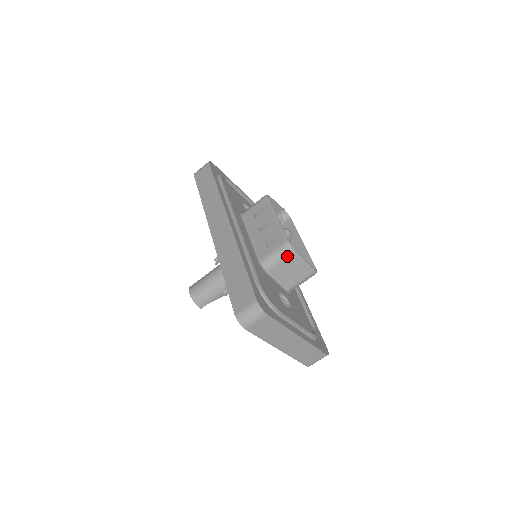
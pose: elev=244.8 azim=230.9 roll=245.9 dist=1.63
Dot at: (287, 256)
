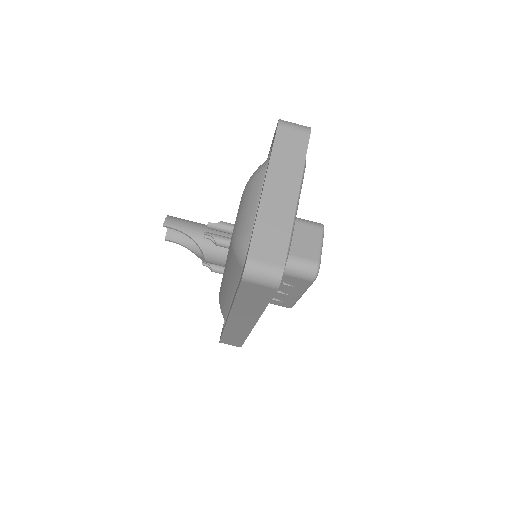
Dot at: (314, 225)
